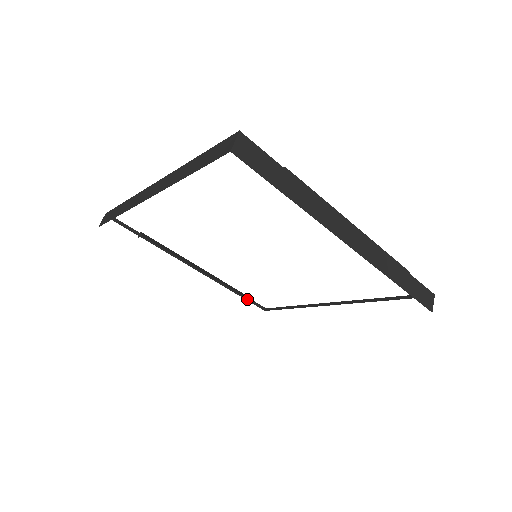
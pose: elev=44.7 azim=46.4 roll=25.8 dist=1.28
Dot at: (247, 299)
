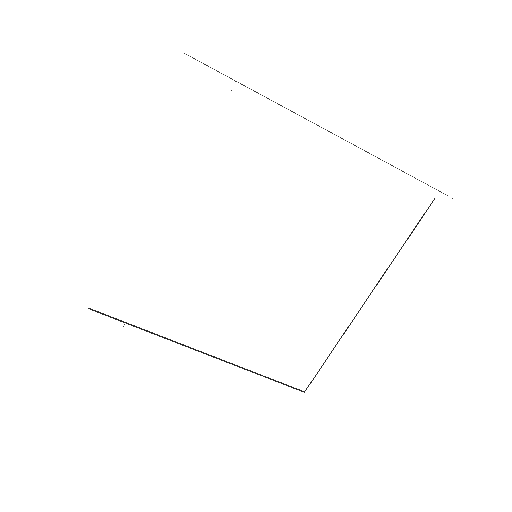
Dot at: (276, 381)
